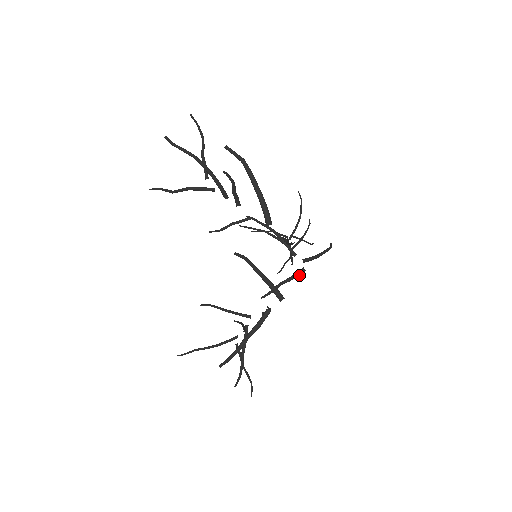
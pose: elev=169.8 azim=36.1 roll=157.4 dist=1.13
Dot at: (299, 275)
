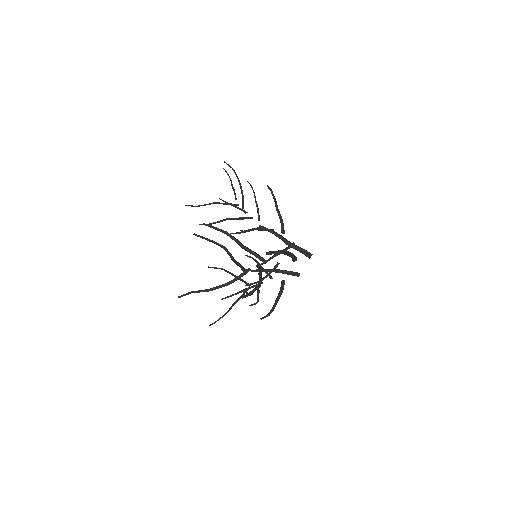
Dot at: (290, 247)
